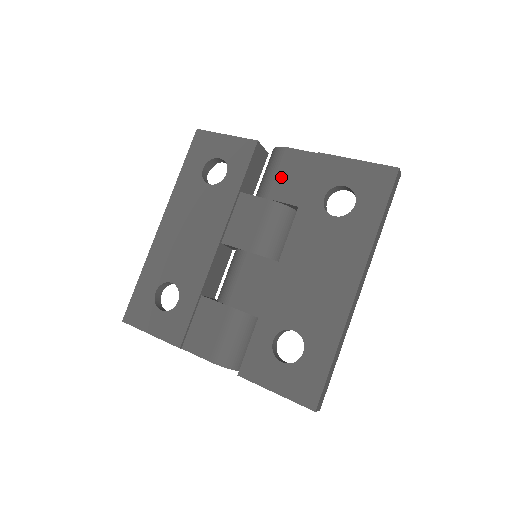
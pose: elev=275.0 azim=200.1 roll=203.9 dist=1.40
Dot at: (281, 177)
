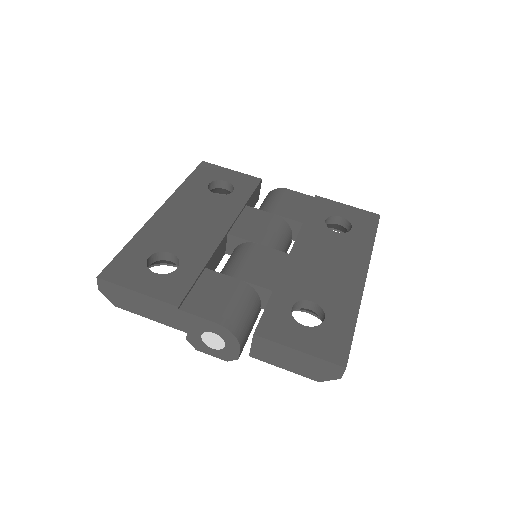
Dot at: (284, 203)
